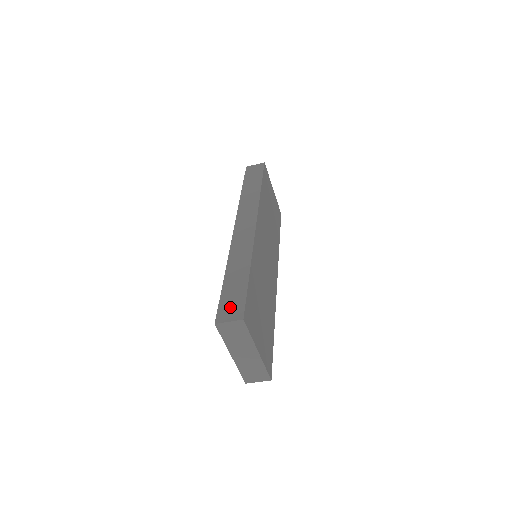
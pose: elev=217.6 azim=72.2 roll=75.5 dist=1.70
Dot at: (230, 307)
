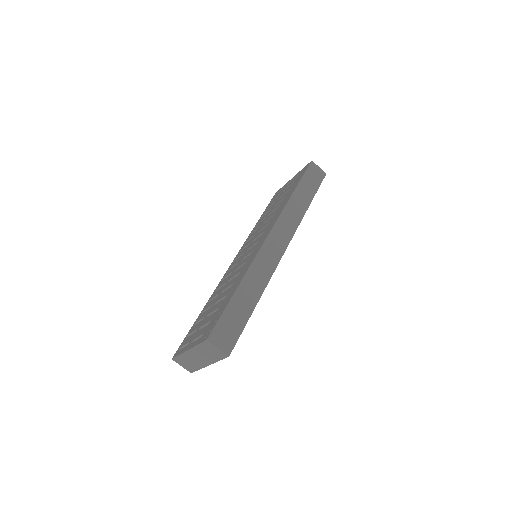
Dot at: (226, 332)
